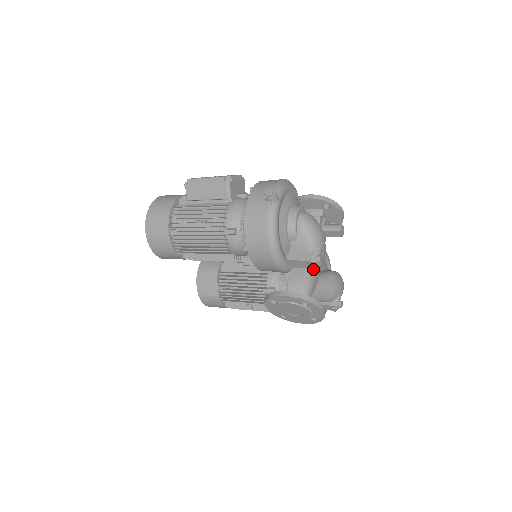
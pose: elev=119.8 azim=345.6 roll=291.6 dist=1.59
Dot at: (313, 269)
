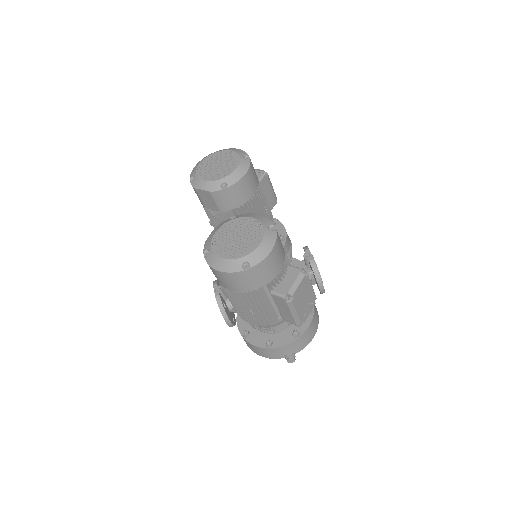
Dot at: occluded
